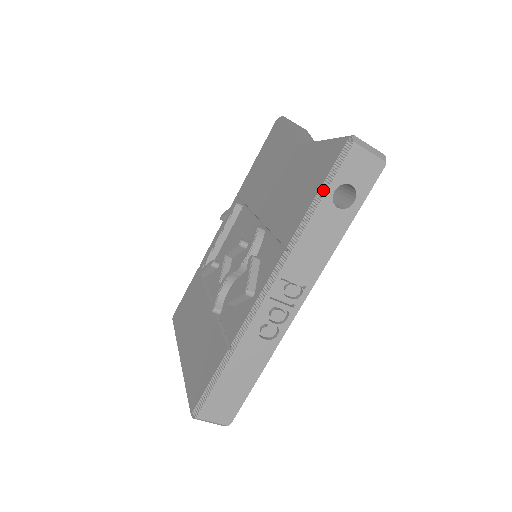
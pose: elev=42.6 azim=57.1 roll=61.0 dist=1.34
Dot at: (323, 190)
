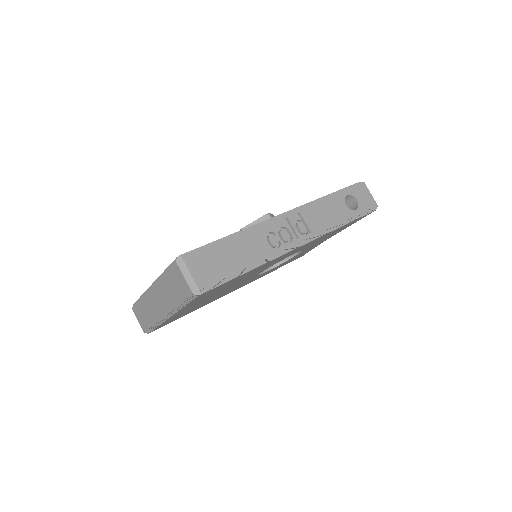
Dot at: (341, 191)
